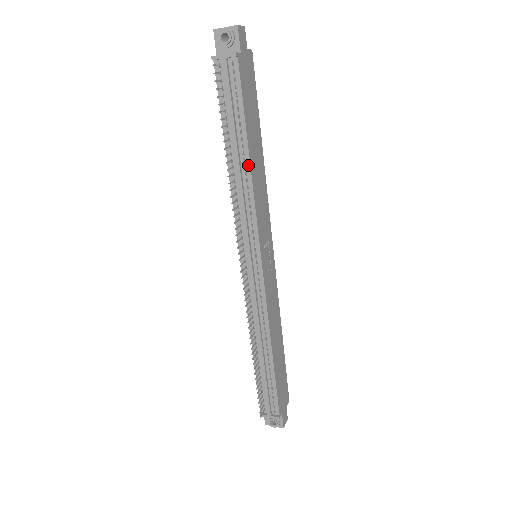
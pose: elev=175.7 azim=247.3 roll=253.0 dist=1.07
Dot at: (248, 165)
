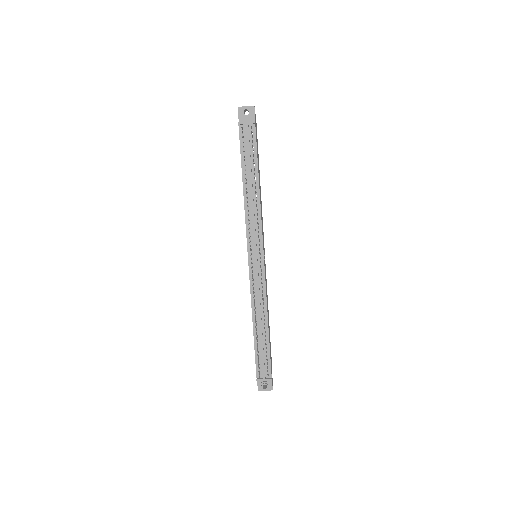
Dot at: (258, 191)
